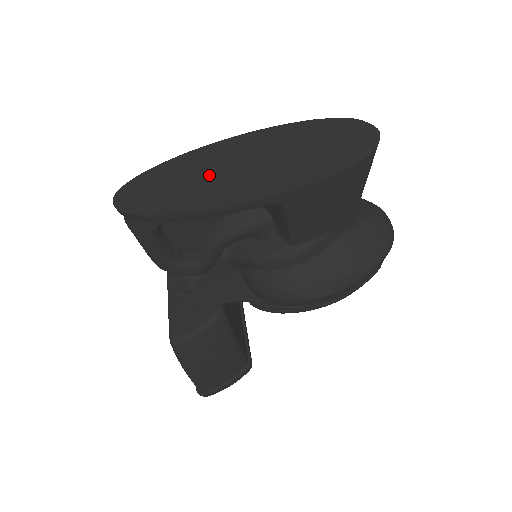
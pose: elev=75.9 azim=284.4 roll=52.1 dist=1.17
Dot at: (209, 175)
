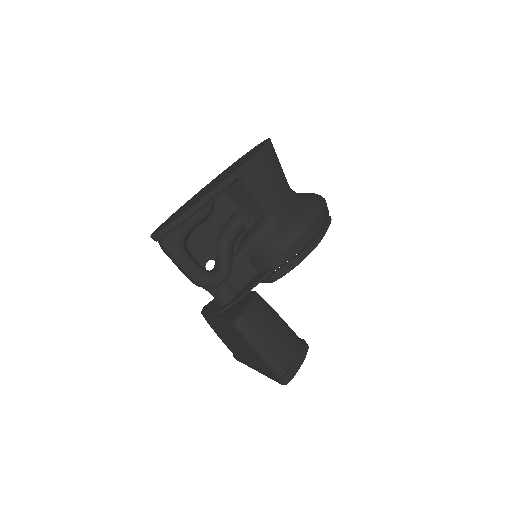
Dot at: (197, 197)
